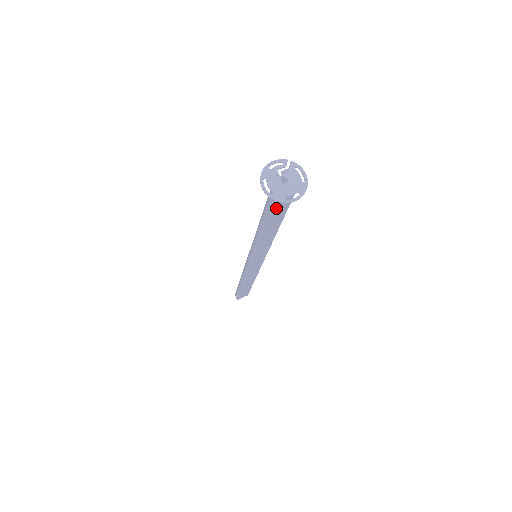
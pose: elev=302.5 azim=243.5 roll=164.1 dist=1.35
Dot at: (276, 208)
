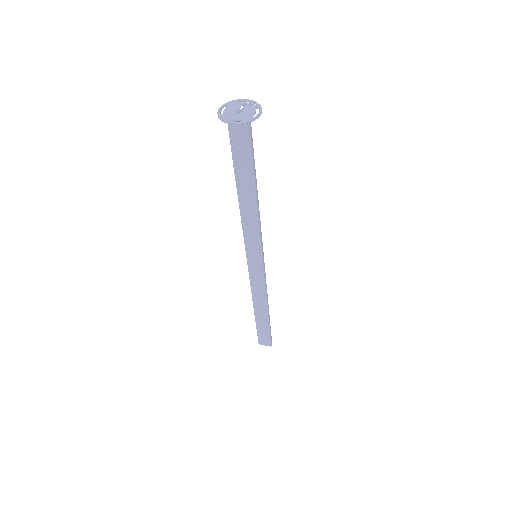
Dot at: (237, 150)
